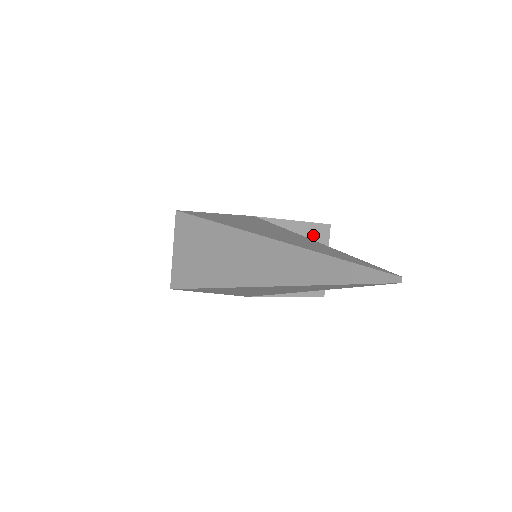
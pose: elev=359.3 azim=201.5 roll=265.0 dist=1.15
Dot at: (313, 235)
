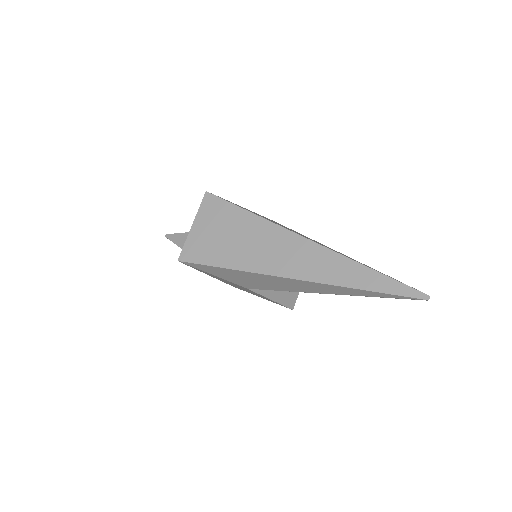
Dot at: occluded
